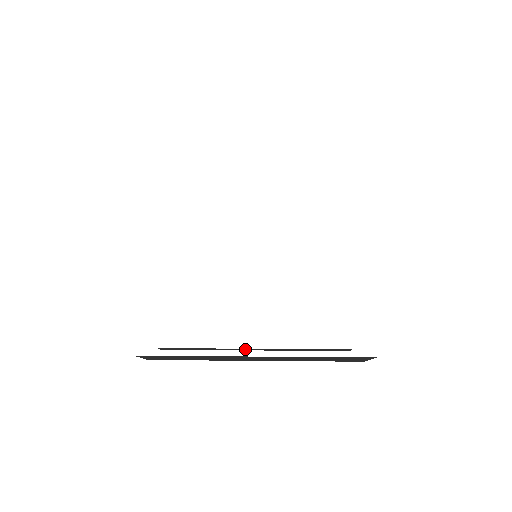
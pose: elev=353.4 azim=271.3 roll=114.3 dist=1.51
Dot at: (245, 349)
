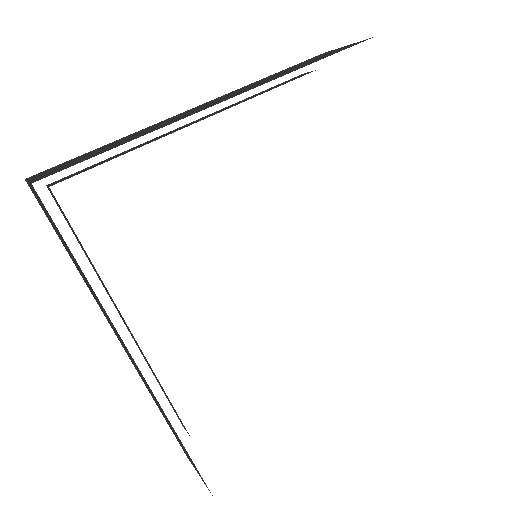
Dot at: occluded
